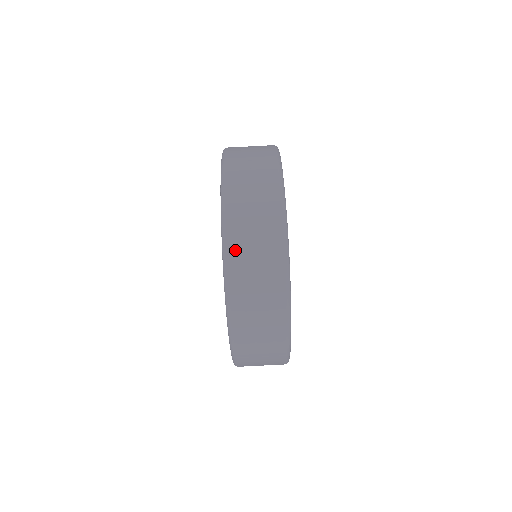
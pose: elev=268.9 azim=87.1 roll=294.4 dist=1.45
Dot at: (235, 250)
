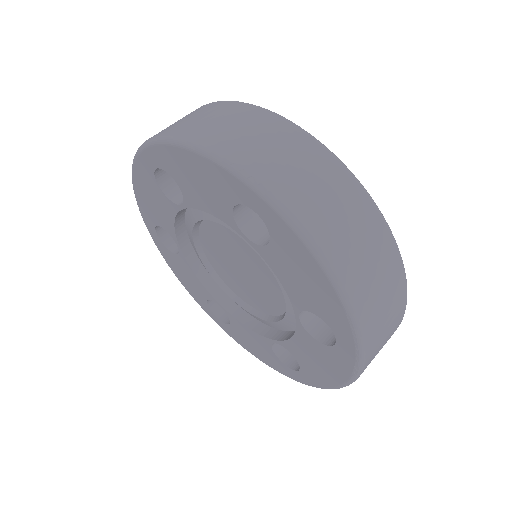
Dot at: (281, 187)
